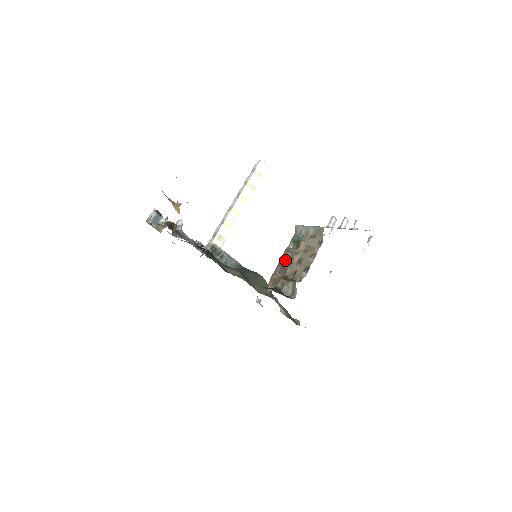
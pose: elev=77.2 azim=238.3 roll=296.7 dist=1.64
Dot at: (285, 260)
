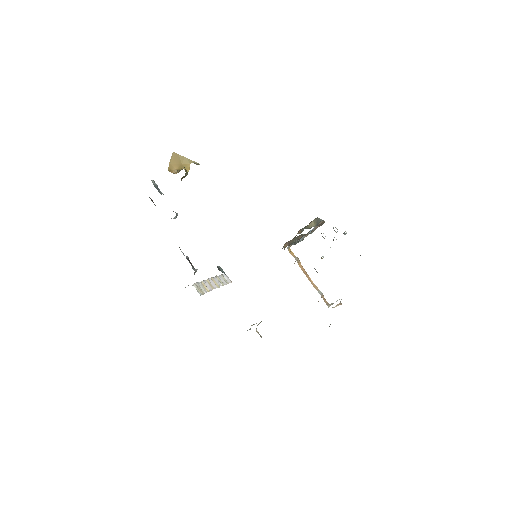
Dot at: occluded
